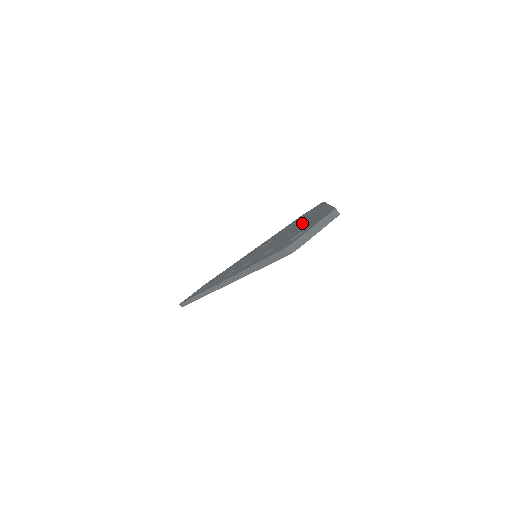
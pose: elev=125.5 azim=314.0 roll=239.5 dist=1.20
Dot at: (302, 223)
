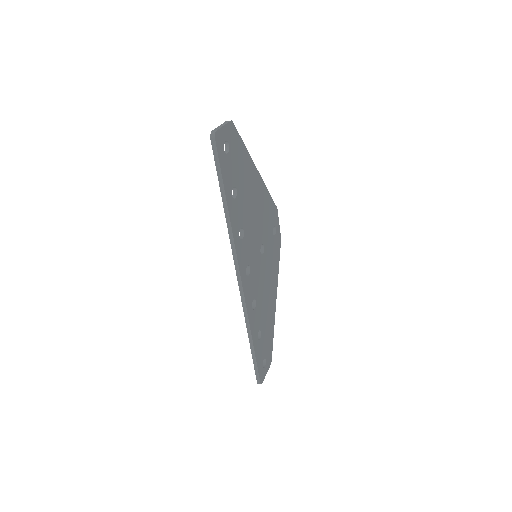
Dot at: occluded
